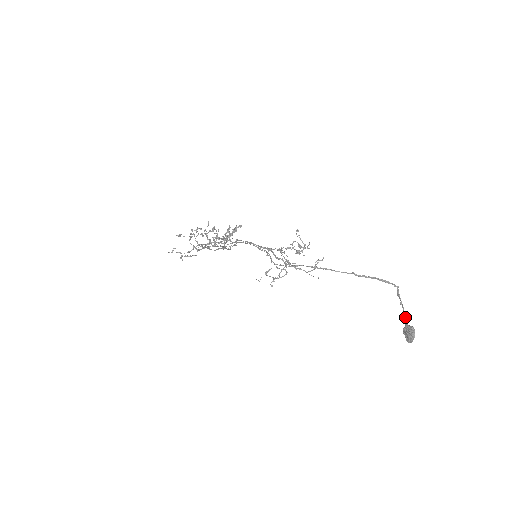
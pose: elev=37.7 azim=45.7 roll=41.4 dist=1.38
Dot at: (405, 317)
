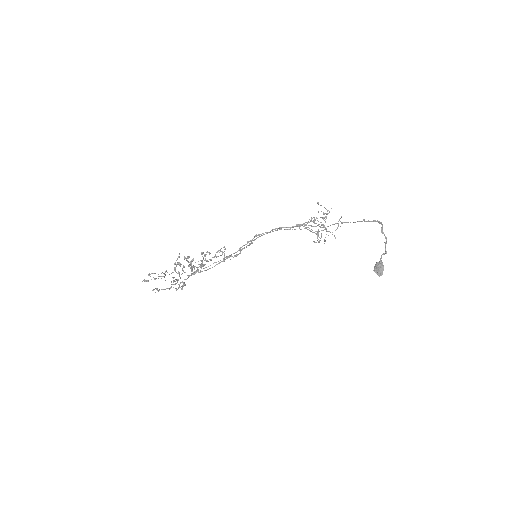
Dot at: occluded
